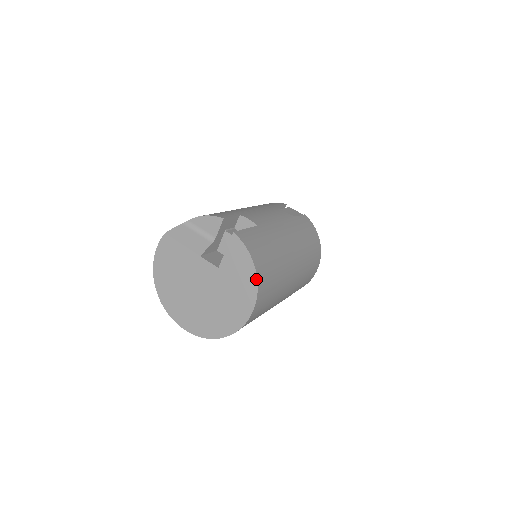
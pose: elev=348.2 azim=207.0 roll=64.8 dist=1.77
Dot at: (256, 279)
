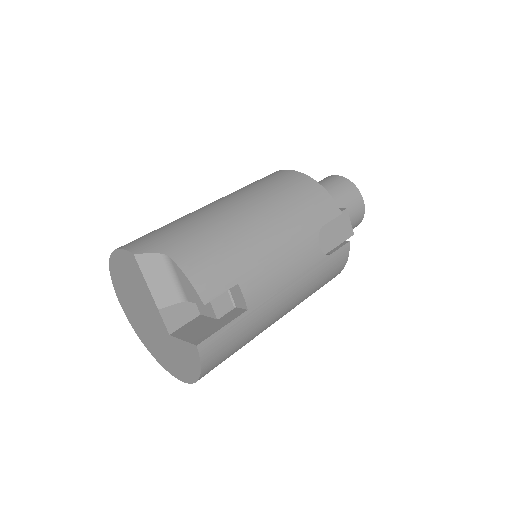
Dot at: (195, 381)
